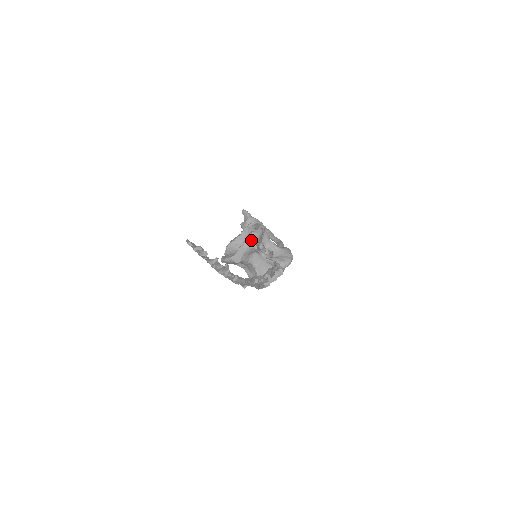
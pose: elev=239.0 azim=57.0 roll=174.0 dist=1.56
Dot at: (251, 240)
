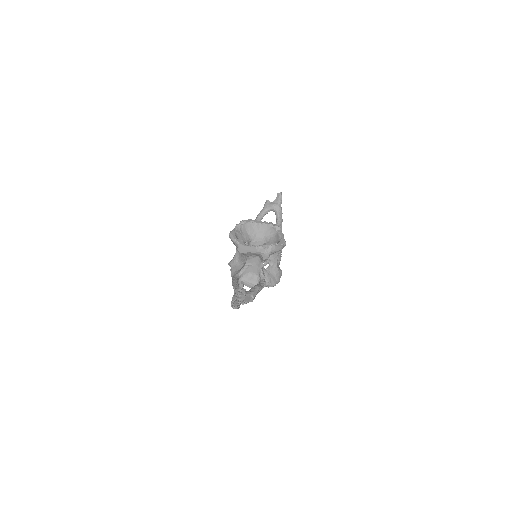
Dot at: (268, 250)
